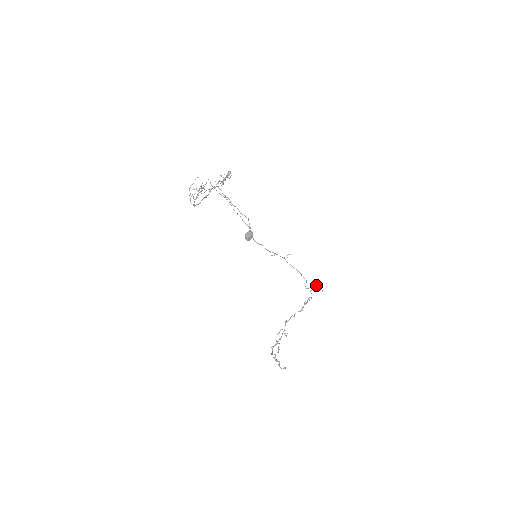
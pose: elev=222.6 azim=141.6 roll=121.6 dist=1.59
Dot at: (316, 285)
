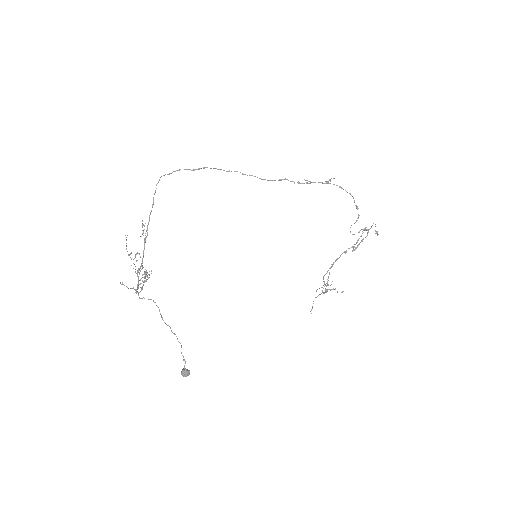
Dot at: occluded
